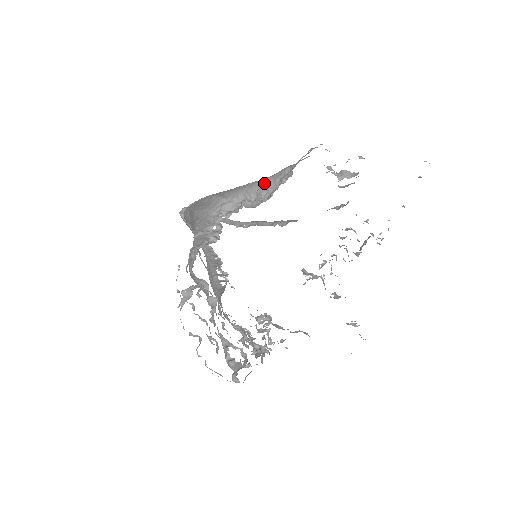
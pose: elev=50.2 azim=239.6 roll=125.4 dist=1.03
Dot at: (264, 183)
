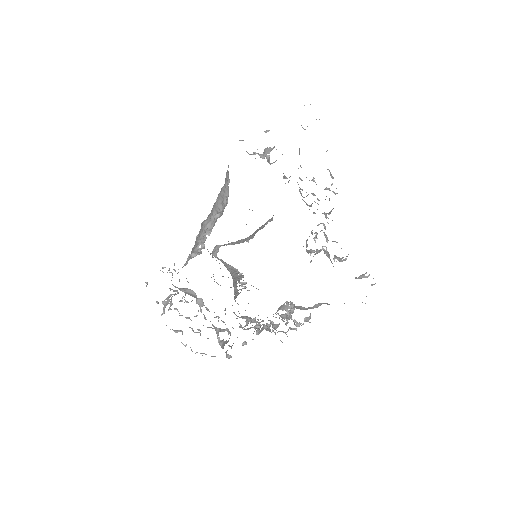
Dot at: (221, 193)
